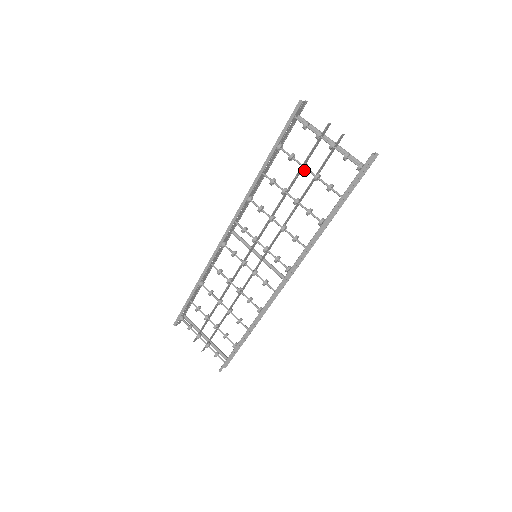
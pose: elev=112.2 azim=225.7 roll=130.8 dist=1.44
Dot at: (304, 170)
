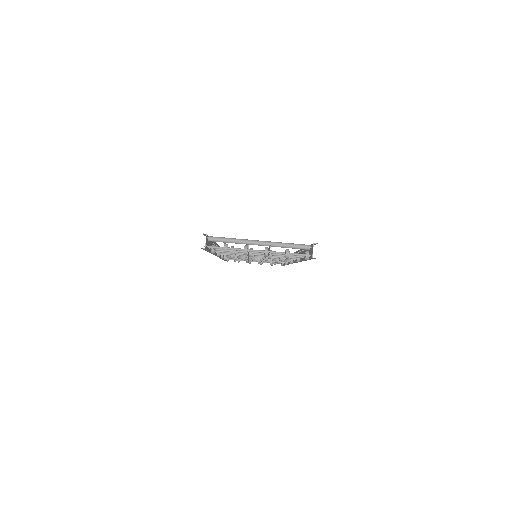
Dot at: occluded
